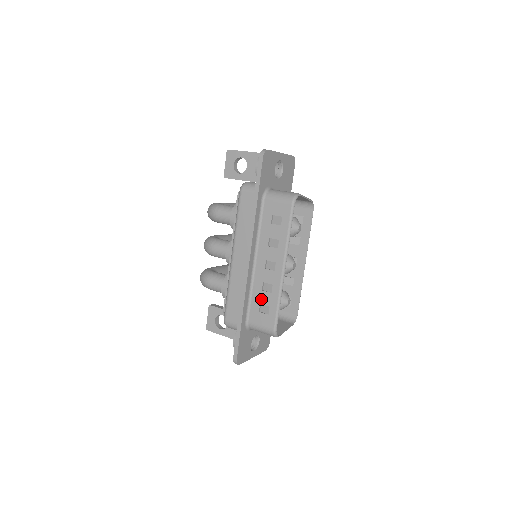
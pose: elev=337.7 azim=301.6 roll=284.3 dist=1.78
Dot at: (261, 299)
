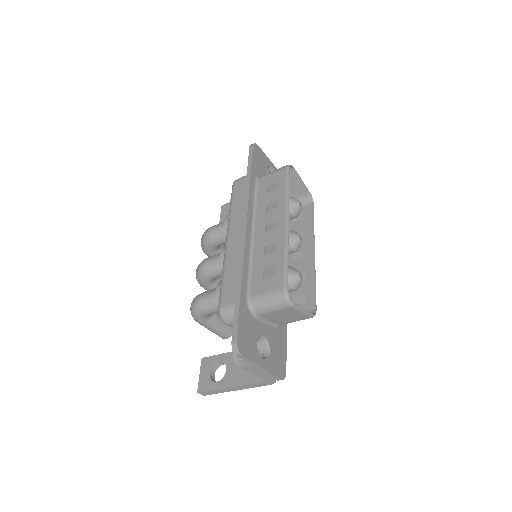
Dot at: (264, 264)
